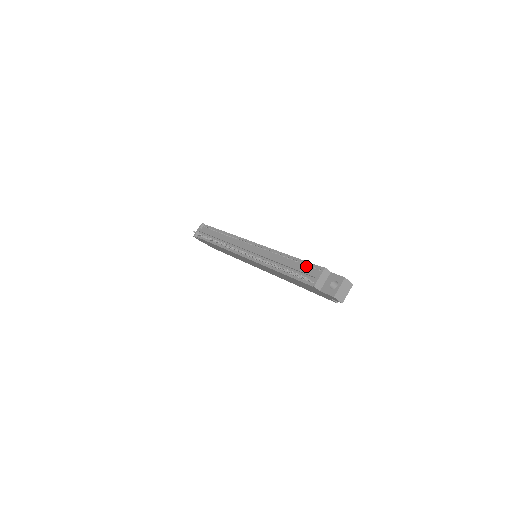
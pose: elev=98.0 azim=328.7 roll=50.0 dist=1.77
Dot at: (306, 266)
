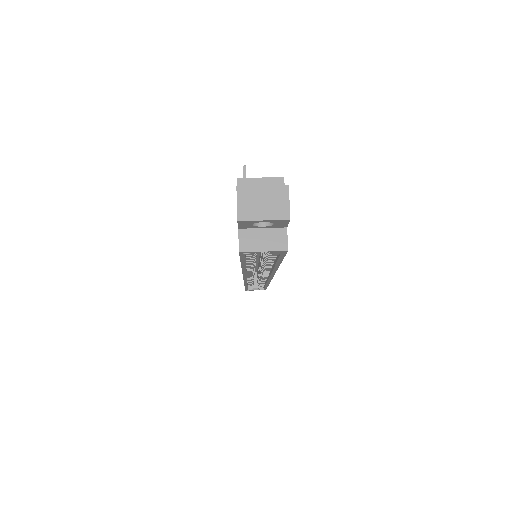
Dot at: occluded
